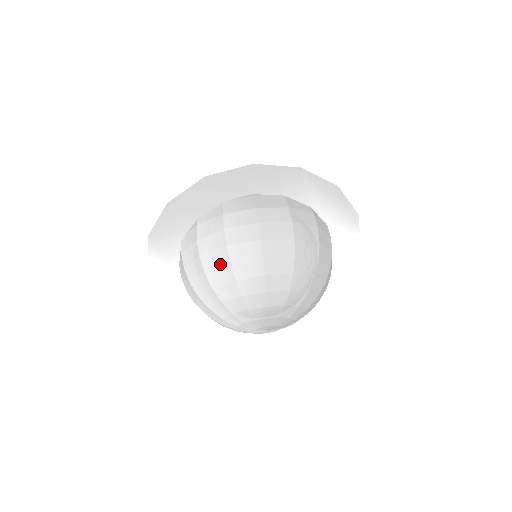
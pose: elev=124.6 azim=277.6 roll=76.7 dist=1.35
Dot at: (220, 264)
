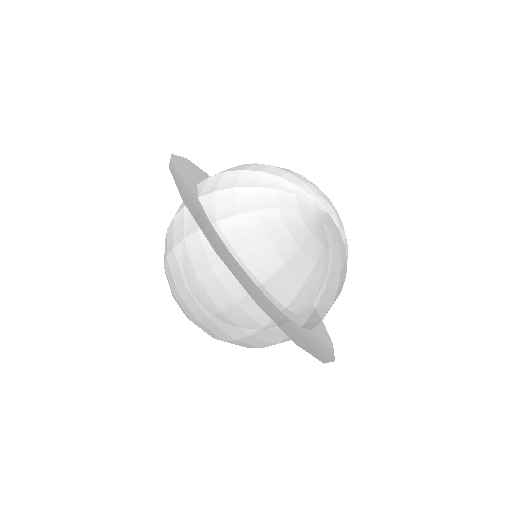
Dot at: (174, 277)
